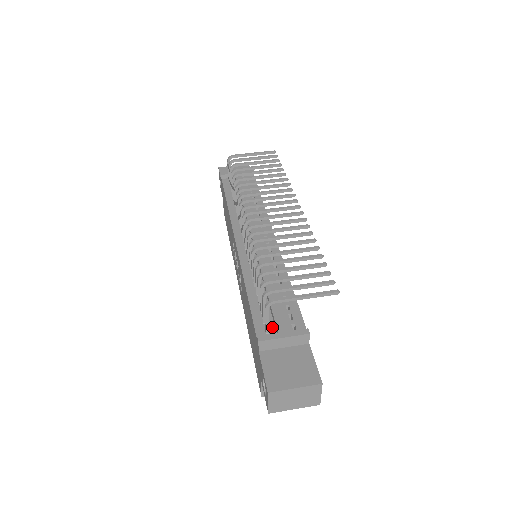
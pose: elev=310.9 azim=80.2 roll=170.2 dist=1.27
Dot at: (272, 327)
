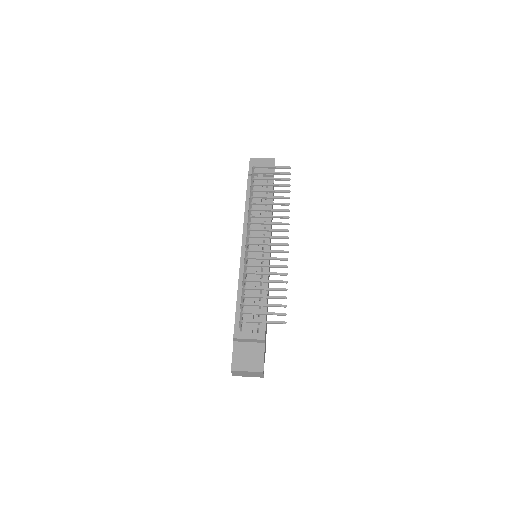
Dot at: (245, 328)
